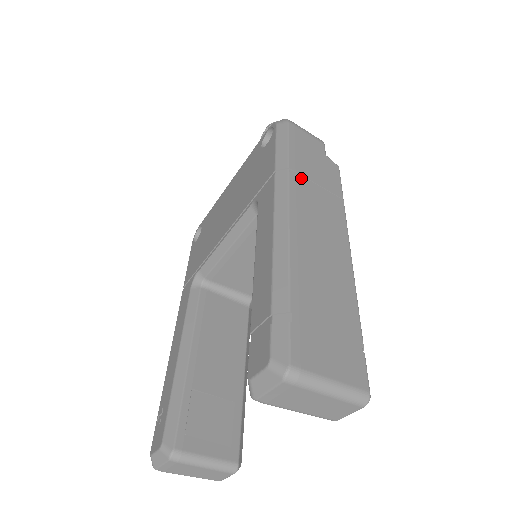
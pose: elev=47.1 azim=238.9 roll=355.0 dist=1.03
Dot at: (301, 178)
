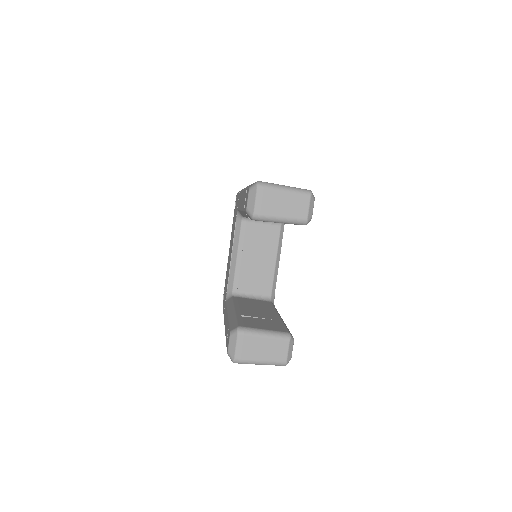
Dot at: occluded
